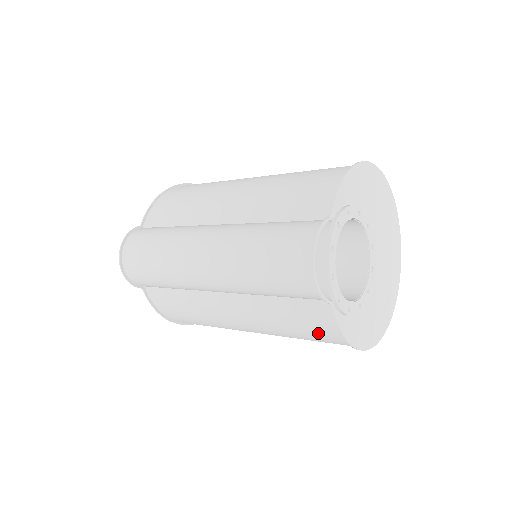
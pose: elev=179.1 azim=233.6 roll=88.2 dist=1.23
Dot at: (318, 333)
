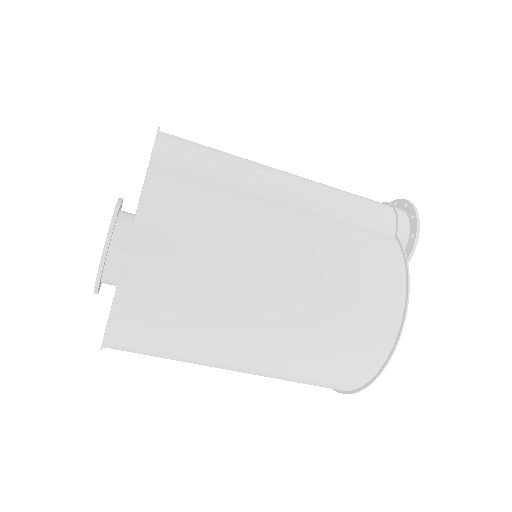
Dot at: (380, 264)
